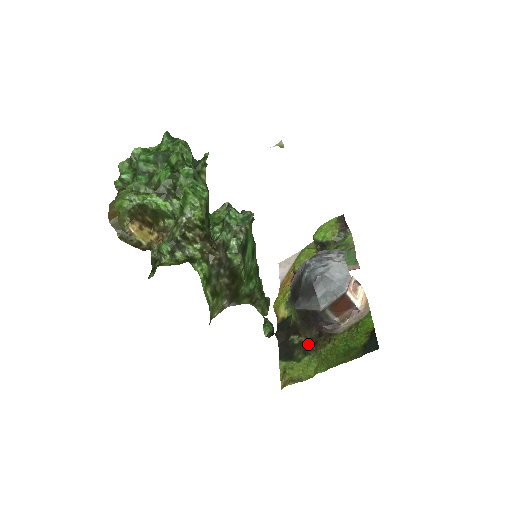
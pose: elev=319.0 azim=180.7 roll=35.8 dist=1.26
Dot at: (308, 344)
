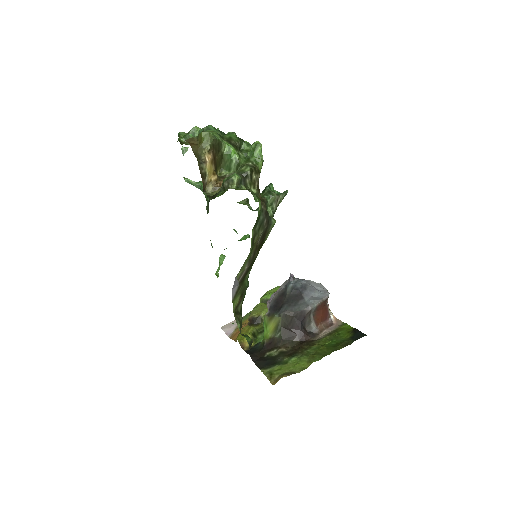
Dot at: (291, 351)
